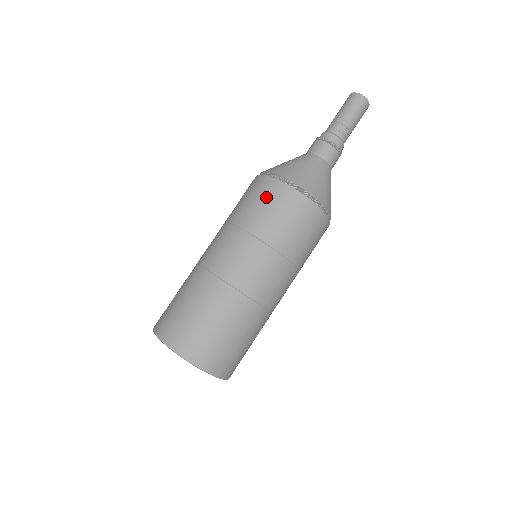
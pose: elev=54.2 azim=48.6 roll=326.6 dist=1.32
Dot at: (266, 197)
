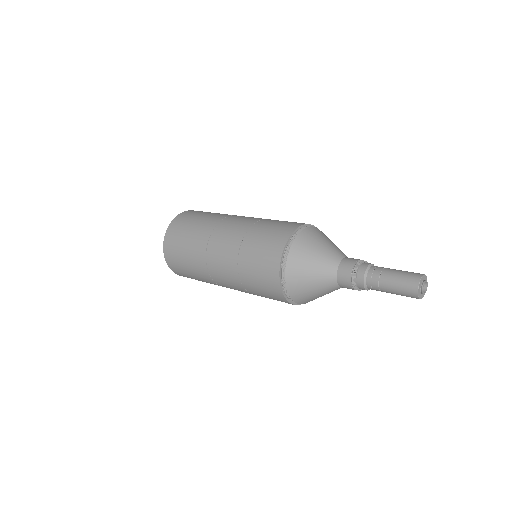
Dot at: (266, 284)
